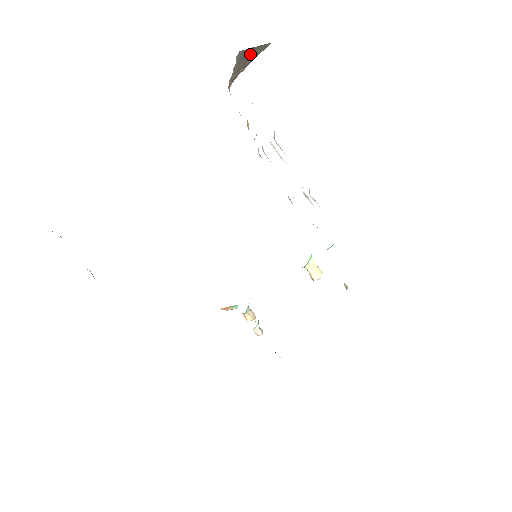
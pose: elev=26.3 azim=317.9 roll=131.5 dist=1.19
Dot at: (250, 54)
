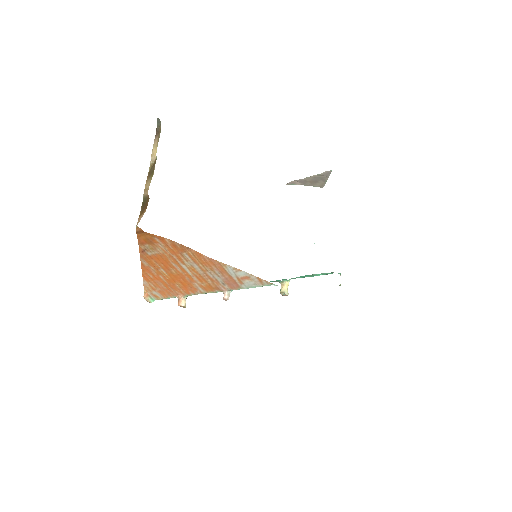
Dot at: (319, 180)
